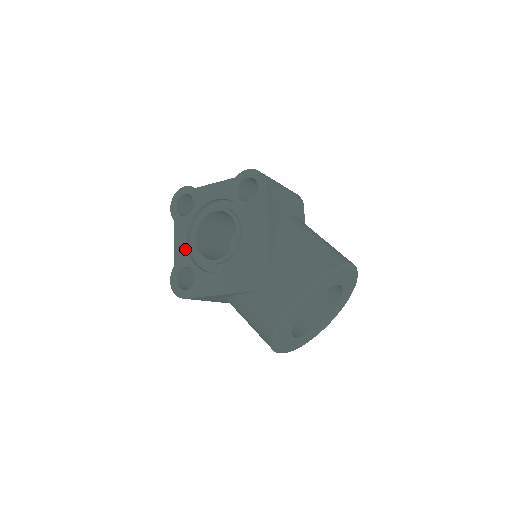
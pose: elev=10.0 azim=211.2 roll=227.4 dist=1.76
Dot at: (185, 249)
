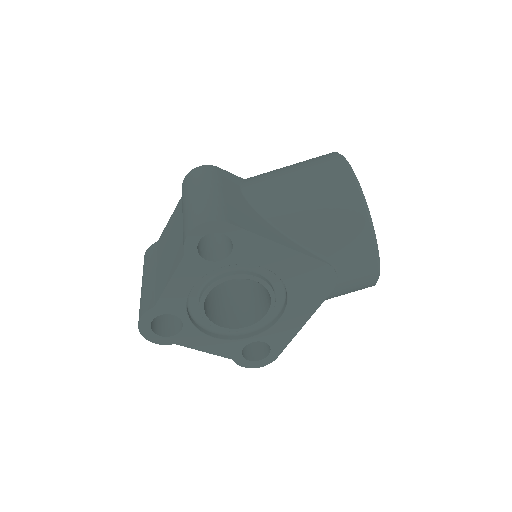
Dot at: (223, 342)
